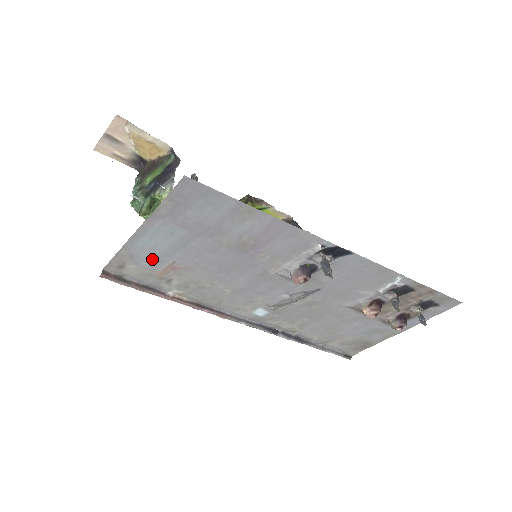
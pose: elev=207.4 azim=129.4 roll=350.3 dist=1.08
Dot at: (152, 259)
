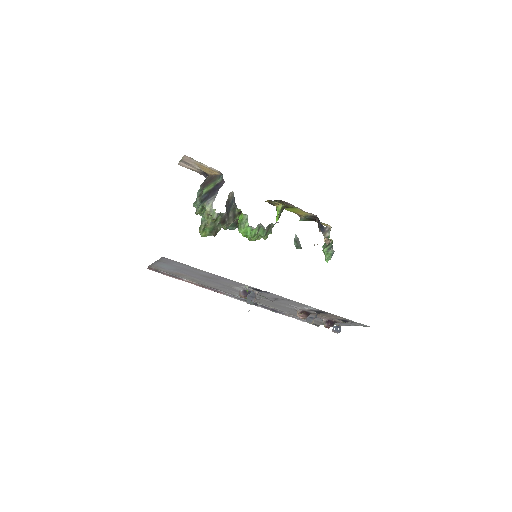
Dot at: (168, 269)
